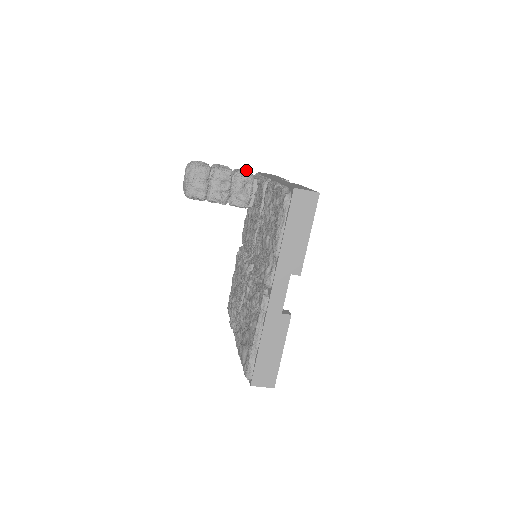
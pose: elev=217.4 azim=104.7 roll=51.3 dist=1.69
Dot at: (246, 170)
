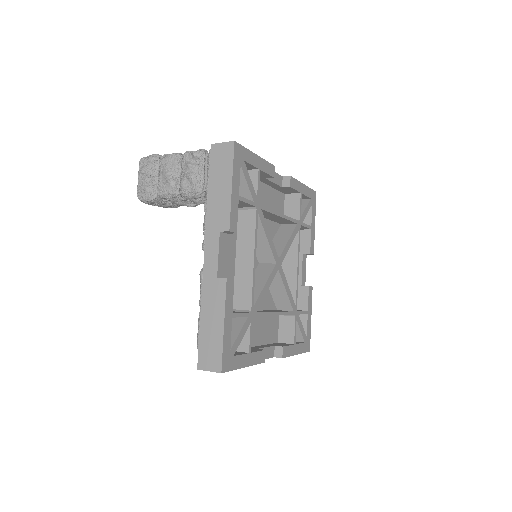
Dot at: (190, 178)
